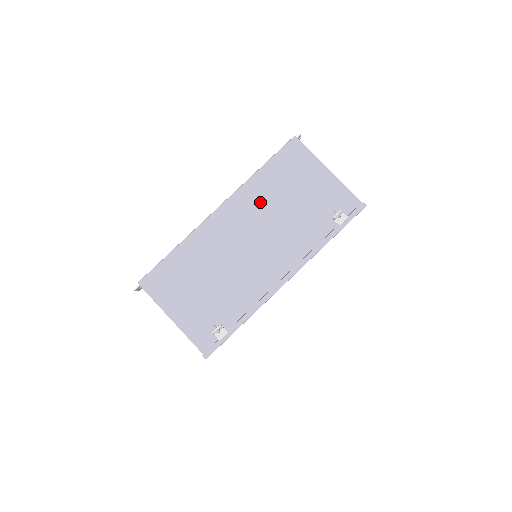
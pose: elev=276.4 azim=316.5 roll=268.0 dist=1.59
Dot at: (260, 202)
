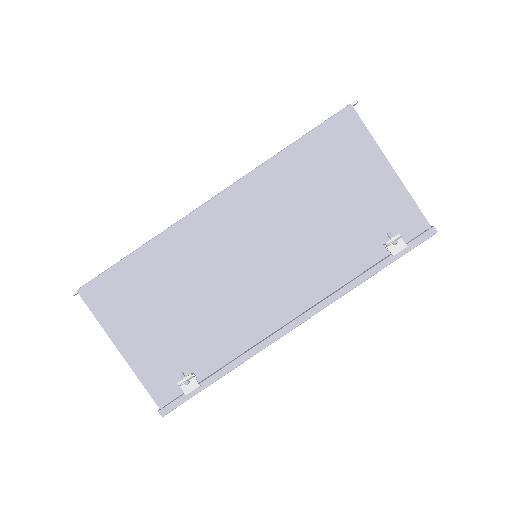
Dot at: (279, 199)
